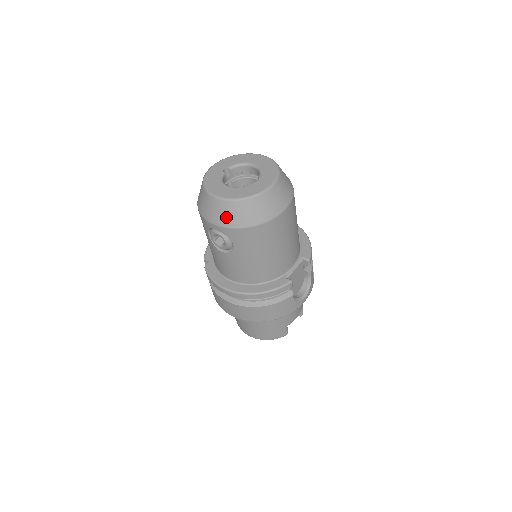
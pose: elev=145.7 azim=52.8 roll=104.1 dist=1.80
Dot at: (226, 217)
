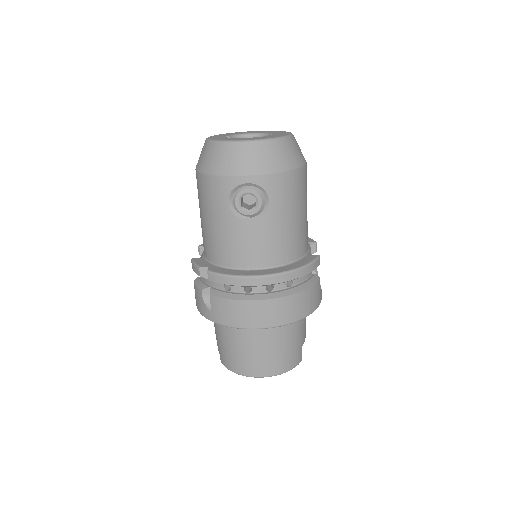
Dot at: (262, 161)
